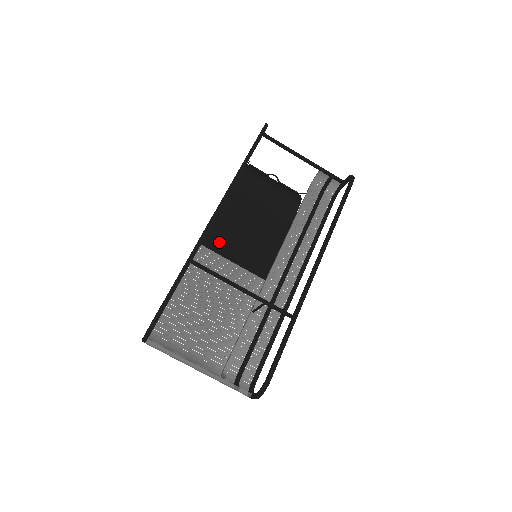
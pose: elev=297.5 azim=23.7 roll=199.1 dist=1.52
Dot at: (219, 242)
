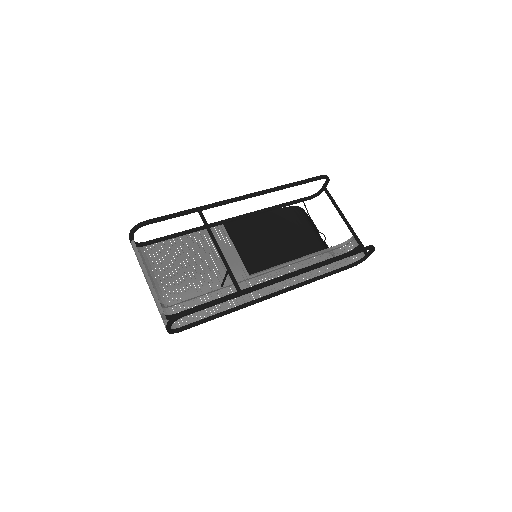
Dot at: (237, 231)
